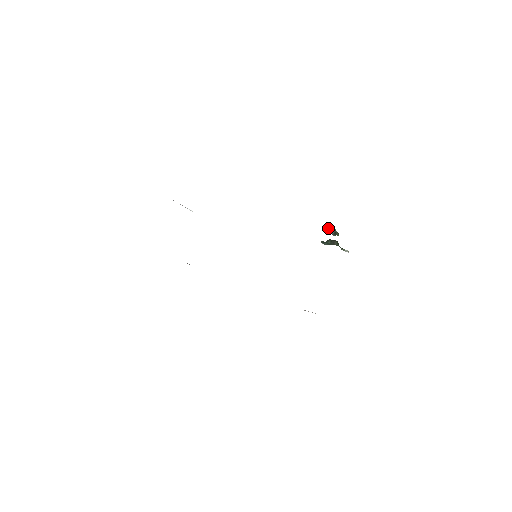
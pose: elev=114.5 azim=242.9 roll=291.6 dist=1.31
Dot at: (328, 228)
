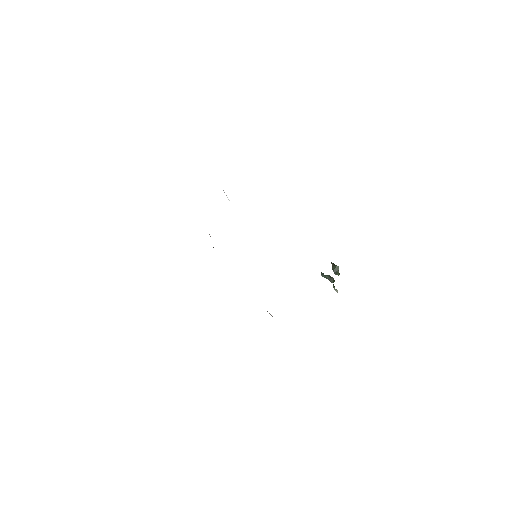
Dot at: (334, 266)
